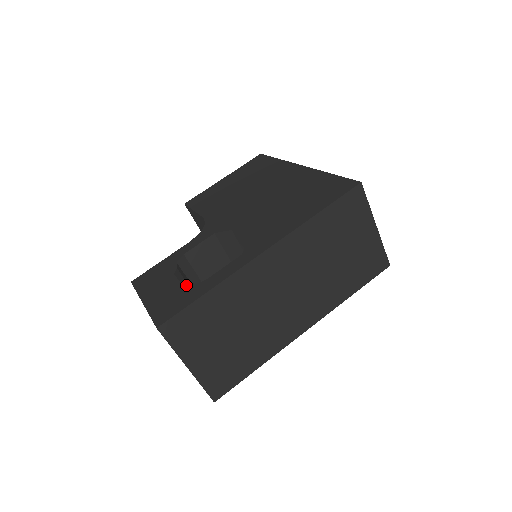
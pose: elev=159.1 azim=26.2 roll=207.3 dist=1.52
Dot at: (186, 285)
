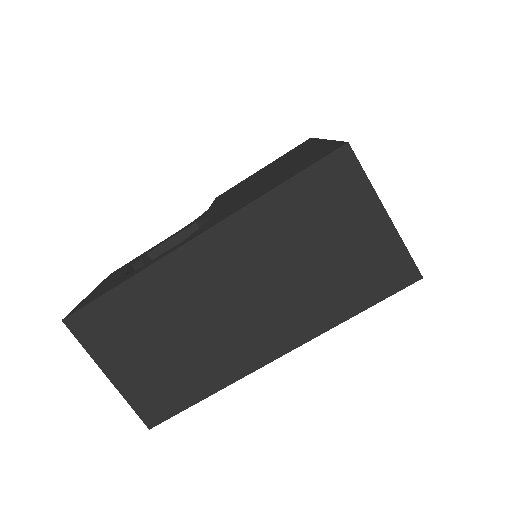
Dot at: (122, 276)
